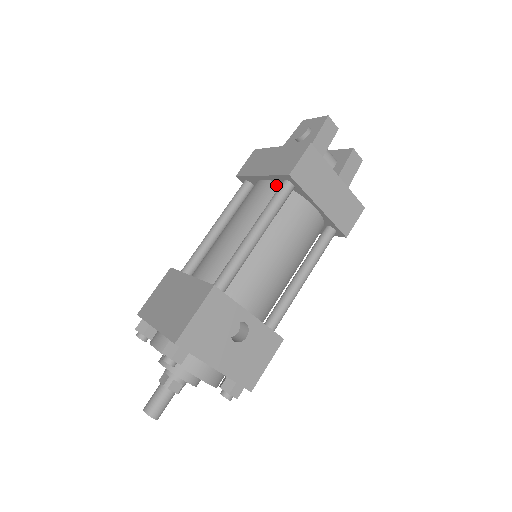
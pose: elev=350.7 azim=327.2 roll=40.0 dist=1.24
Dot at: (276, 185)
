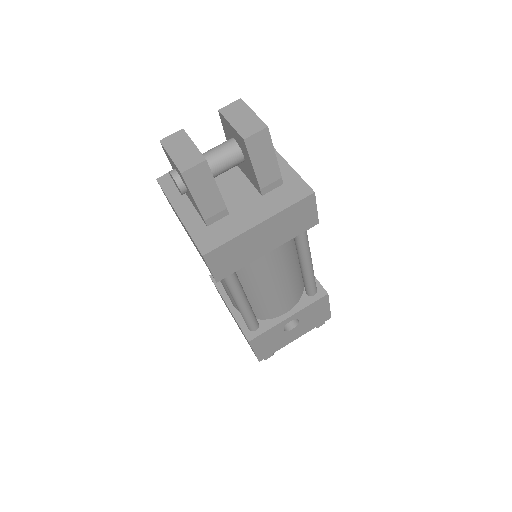
Dot at: occluded
